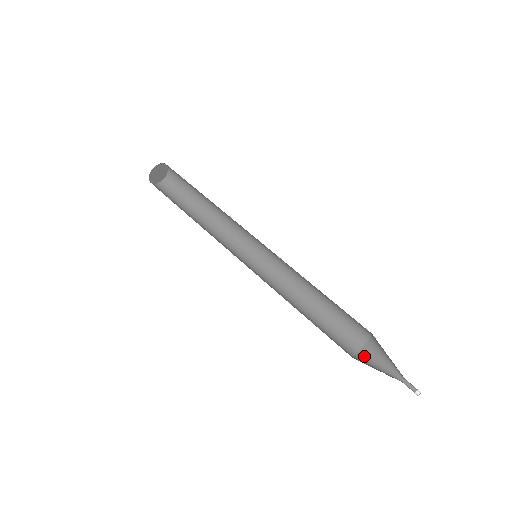
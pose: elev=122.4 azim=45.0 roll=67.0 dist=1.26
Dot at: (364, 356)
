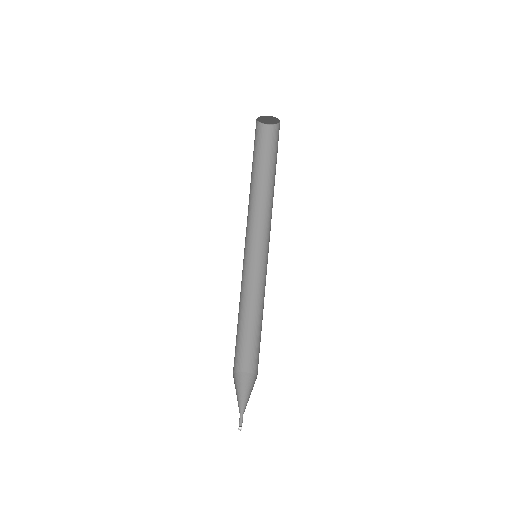
Dot at: (239, 378)
